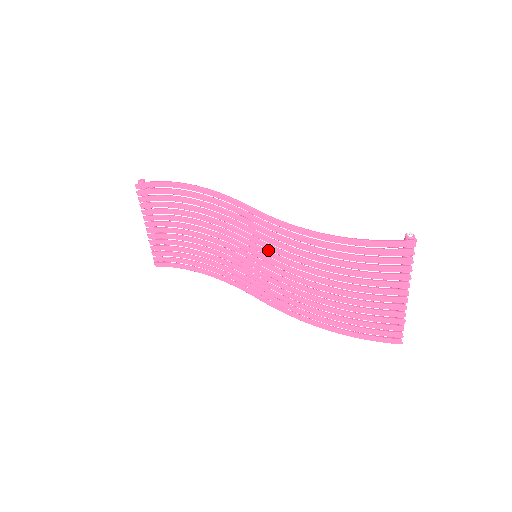
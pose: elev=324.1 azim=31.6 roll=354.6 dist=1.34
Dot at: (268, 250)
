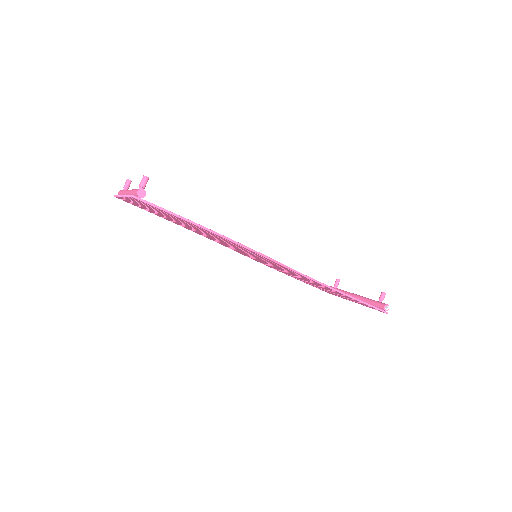
Dot at: occluded
